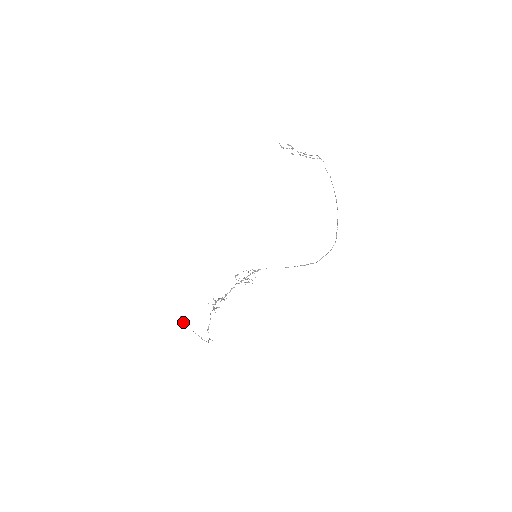
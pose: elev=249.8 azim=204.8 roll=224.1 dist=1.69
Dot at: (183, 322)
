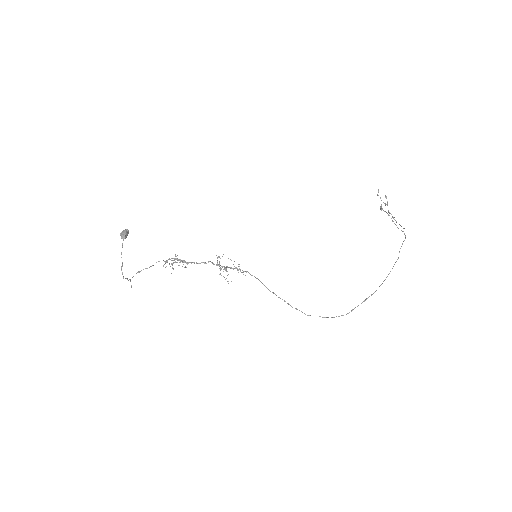
Dot at: (123, 235)
